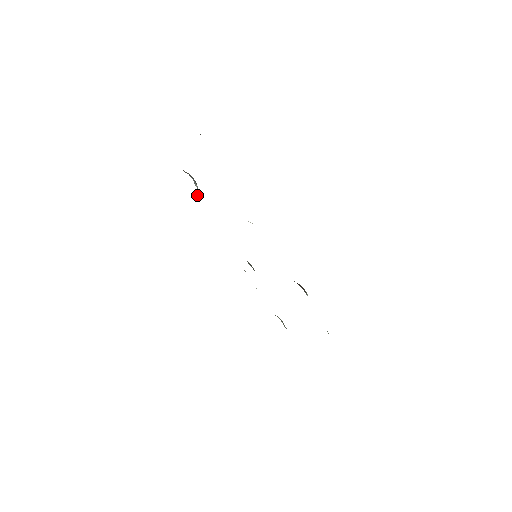
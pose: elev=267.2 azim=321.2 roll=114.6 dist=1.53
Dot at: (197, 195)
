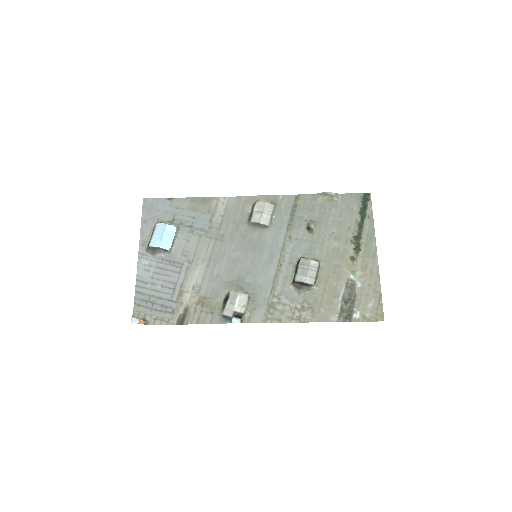
Dot at: (174, 236)
